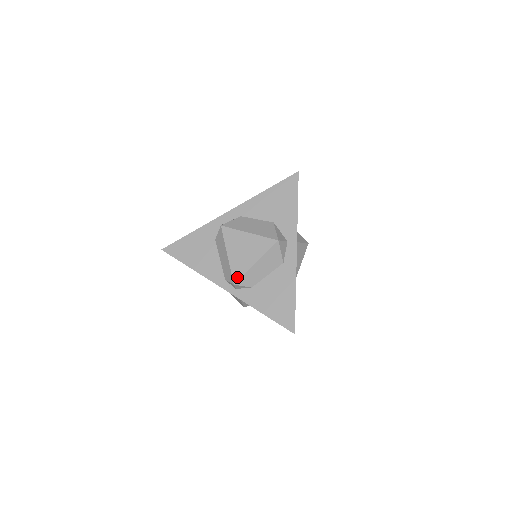
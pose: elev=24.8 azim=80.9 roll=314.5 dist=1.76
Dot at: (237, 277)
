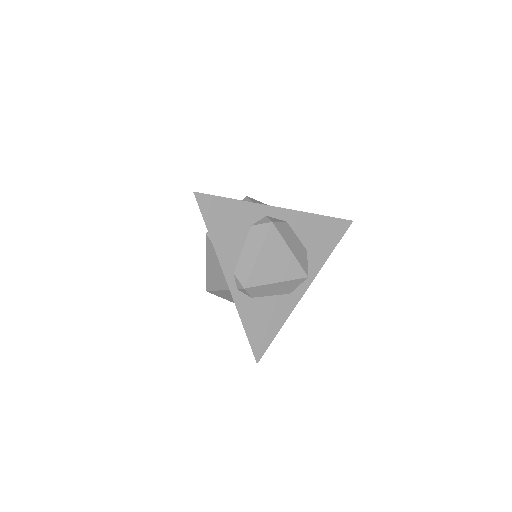
Dot at: (252, 283)
